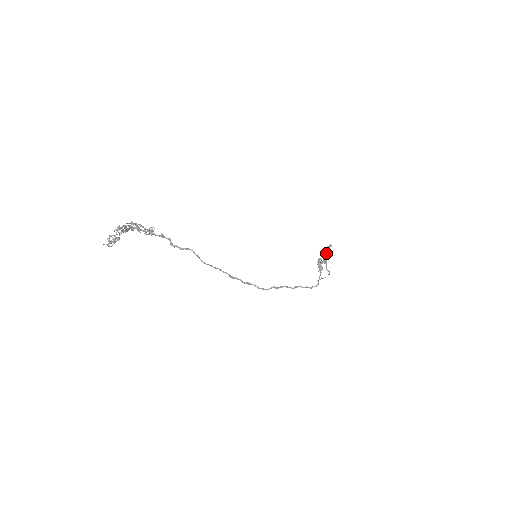
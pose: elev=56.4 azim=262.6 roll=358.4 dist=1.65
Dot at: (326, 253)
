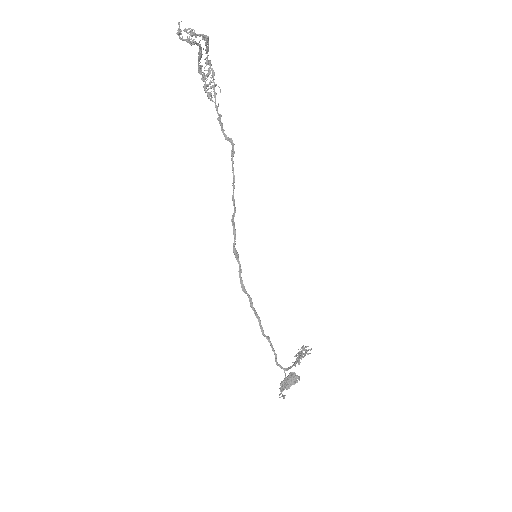
Dot at: (293, 375)
